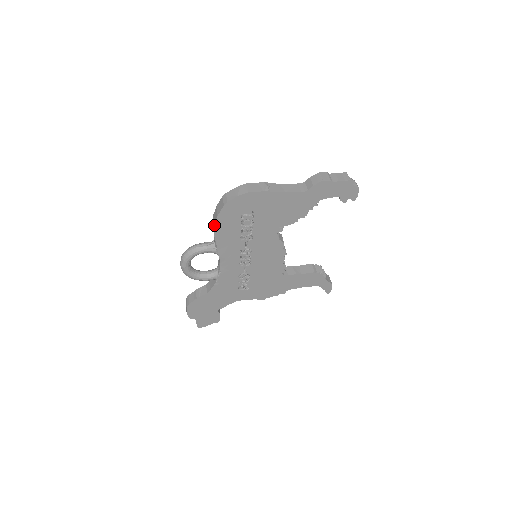
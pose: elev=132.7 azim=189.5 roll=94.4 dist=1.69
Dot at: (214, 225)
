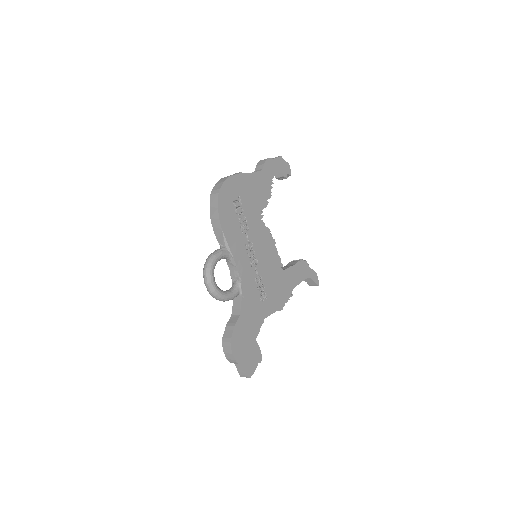
Dot at: (219, 218)
